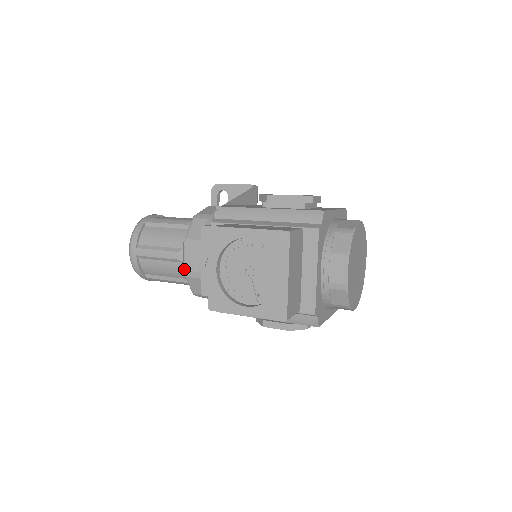
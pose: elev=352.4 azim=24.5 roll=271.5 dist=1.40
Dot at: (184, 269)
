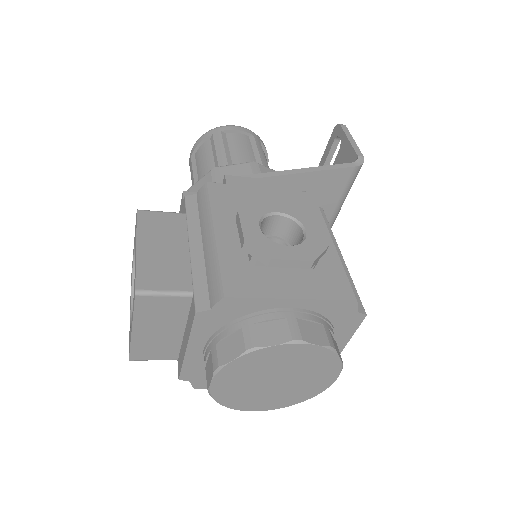
Dot at: occluded
